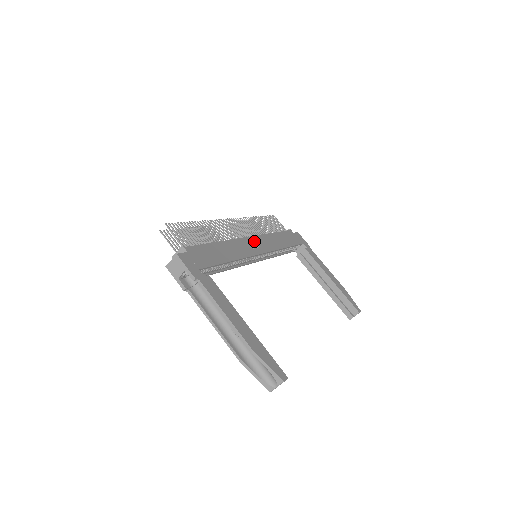
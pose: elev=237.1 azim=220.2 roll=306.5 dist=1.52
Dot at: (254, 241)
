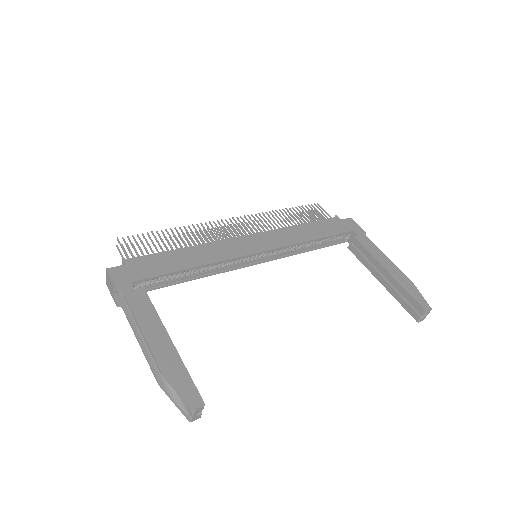
Dot at: (253, 239)
